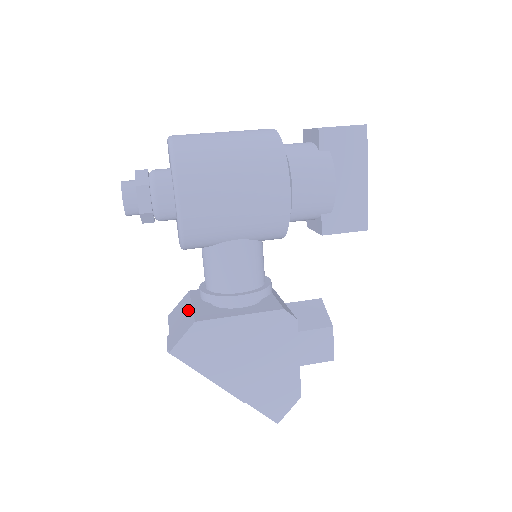
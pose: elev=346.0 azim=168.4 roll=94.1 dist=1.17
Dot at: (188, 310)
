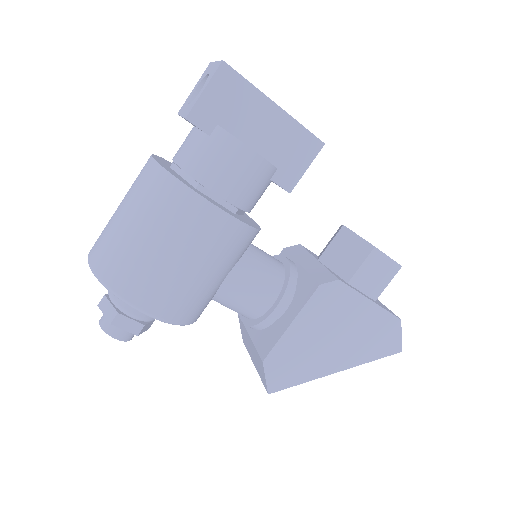
Dot at: (250, 342)
